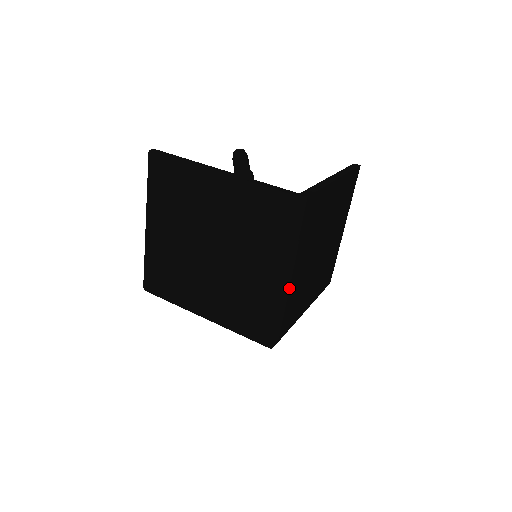
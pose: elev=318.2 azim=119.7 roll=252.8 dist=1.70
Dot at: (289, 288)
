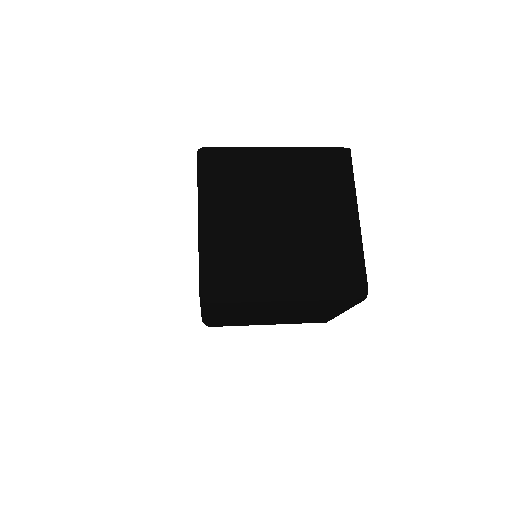
Dot at: (209, 229)
